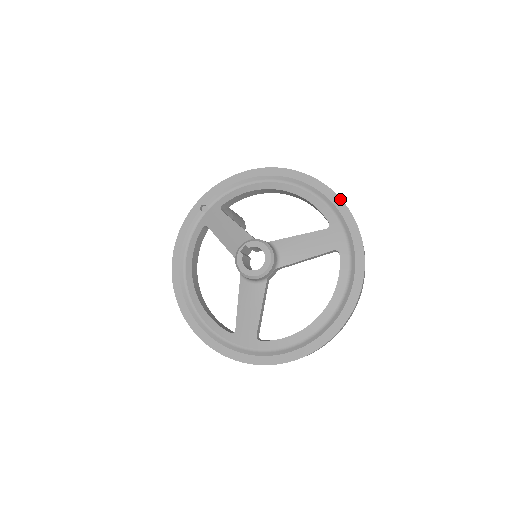
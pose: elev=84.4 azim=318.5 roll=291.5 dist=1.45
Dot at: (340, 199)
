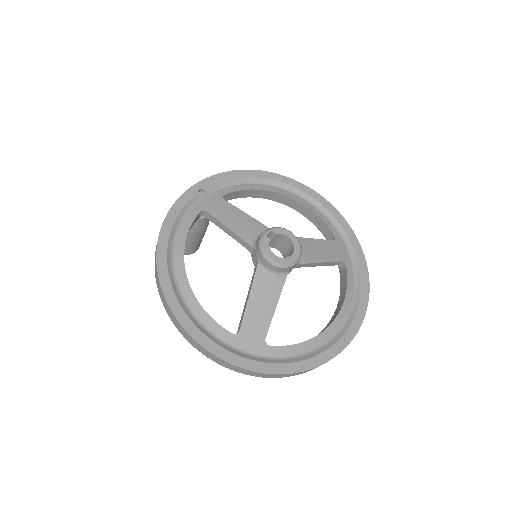
Dot at: (343, 217)
